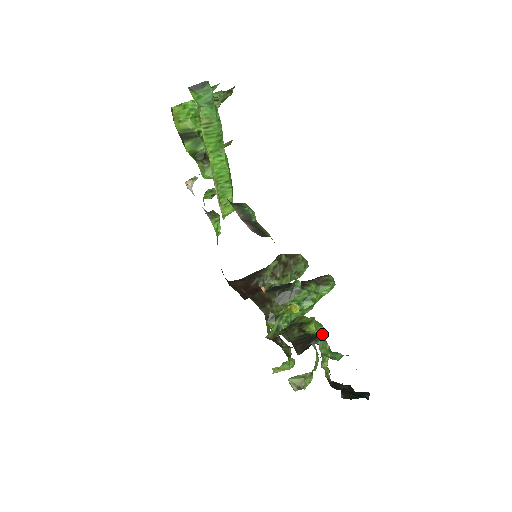
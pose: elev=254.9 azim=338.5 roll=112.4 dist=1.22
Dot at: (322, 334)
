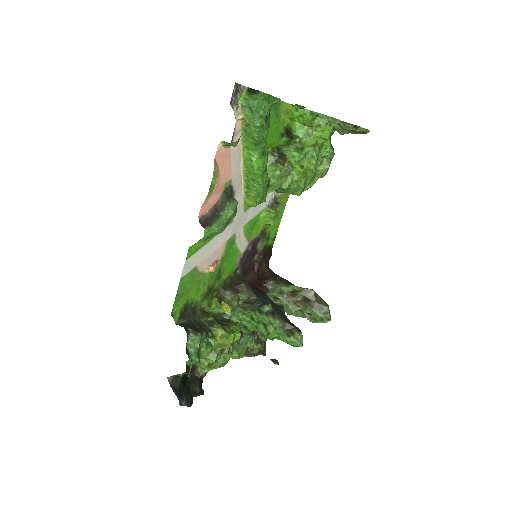
Dot at: (218, 342)
